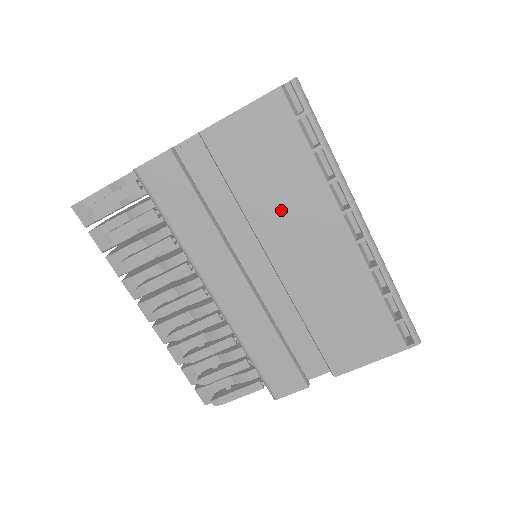
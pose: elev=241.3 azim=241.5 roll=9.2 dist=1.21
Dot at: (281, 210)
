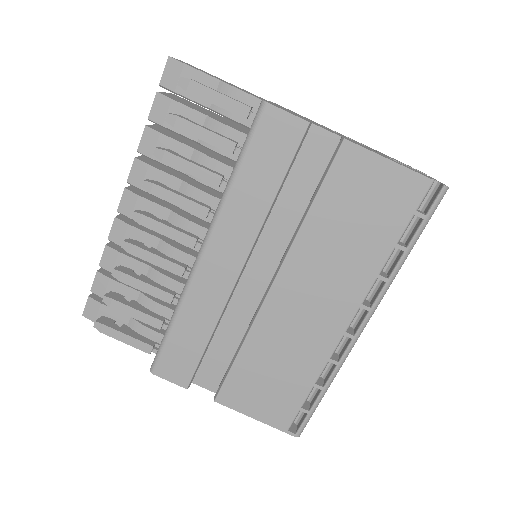
Dot at: (327, 257)
